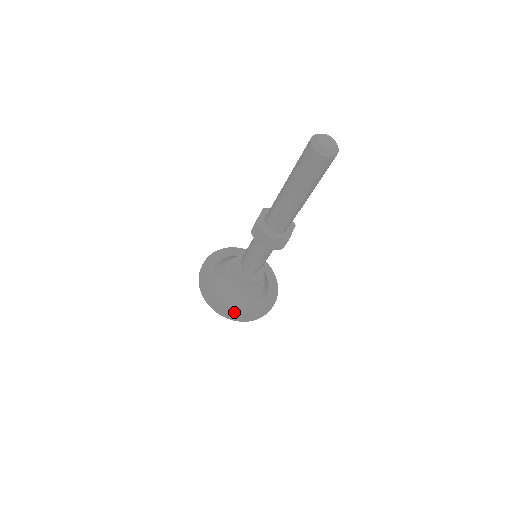
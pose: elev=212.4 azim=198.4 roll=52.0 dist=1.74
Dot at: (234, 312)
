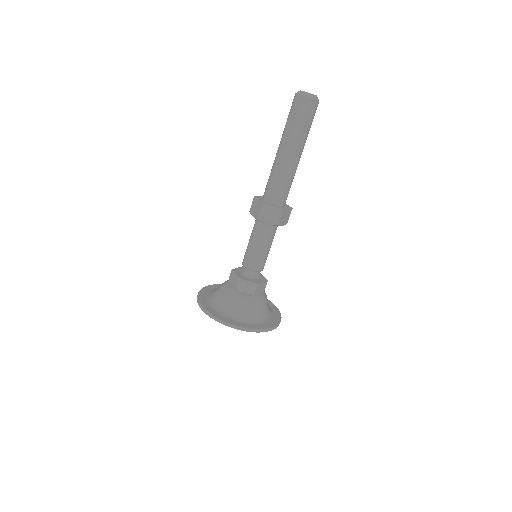
Dot at: (226, 318)
